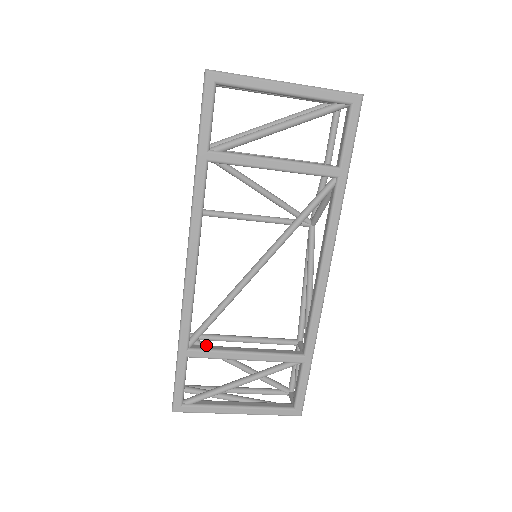
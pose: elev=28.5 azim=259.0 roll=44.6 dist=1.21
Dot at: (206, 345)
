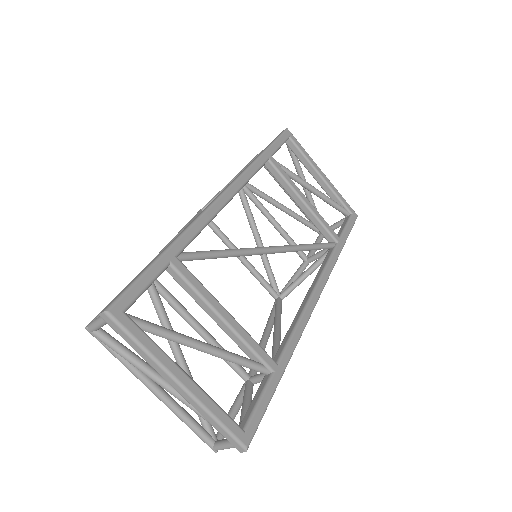
Dot at: occluded
